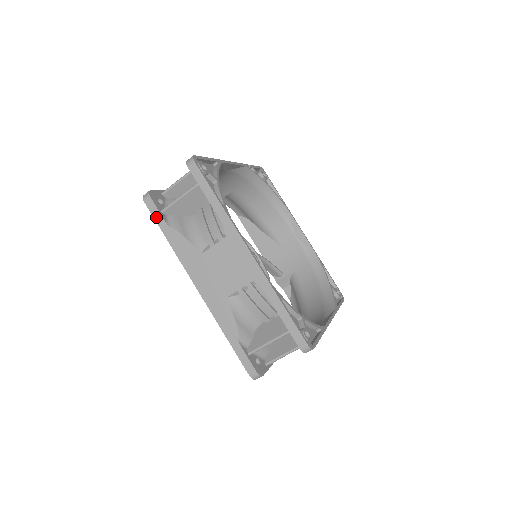
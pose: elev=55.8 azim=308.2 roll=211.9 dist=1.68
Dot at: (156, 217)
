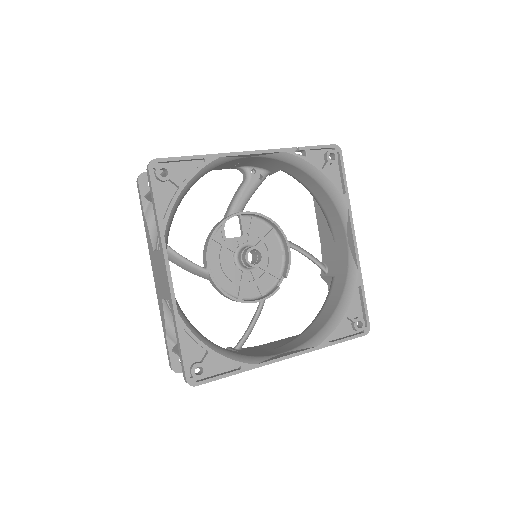
Dot at: (140, 200)
